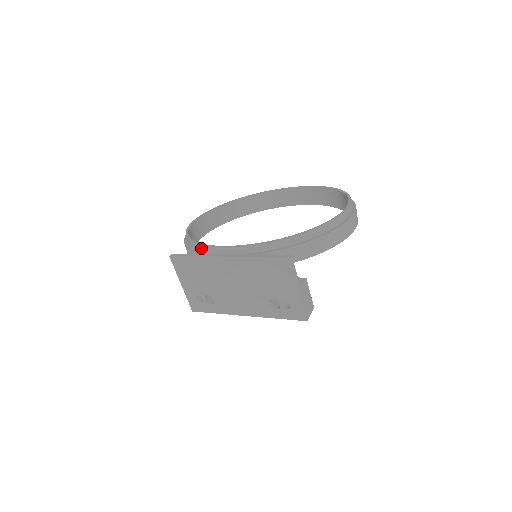
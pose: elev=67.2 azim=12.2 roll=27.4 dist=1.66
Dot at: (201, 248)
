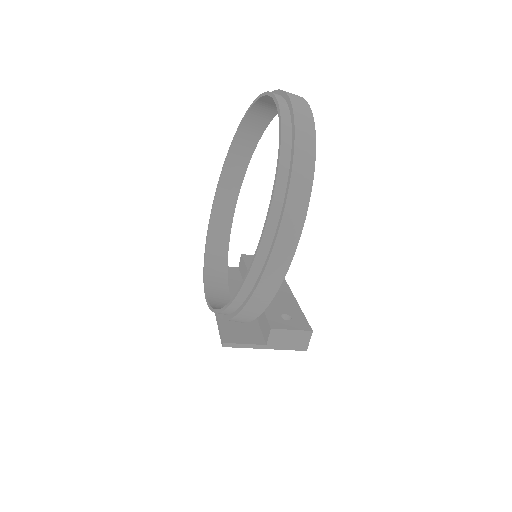
Dot at: (207, 274)
